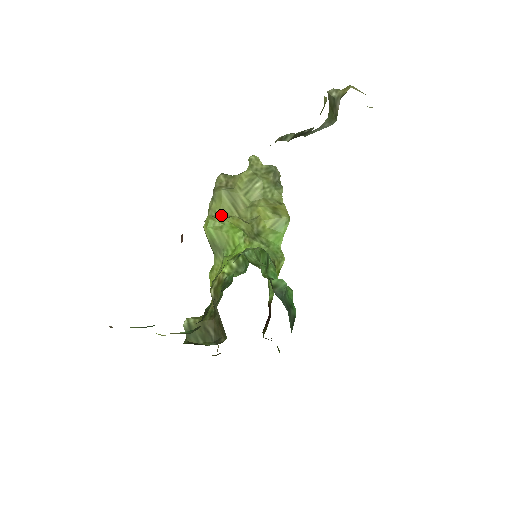
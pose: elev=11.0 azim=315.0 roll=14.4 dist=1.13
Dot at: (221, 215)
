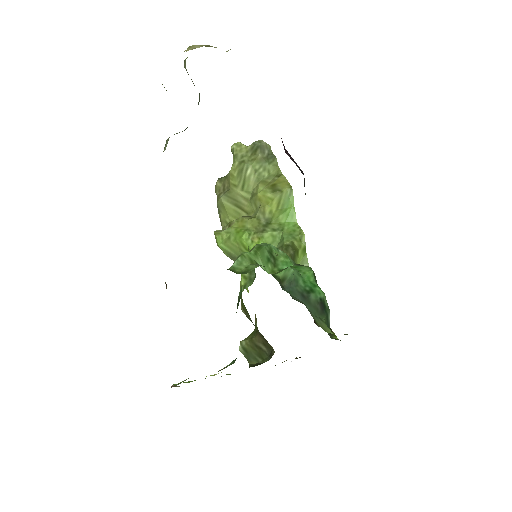
Dot at: (231, 222)
